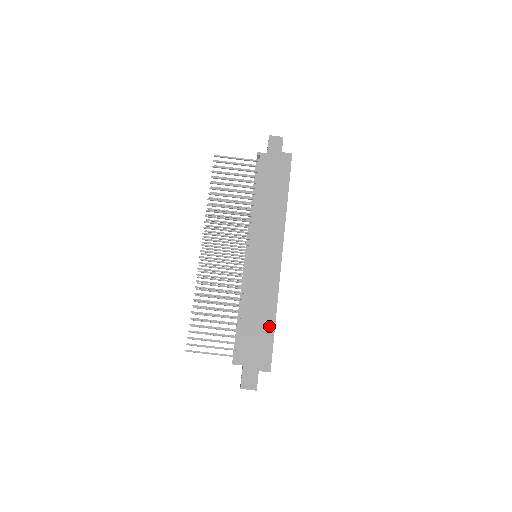
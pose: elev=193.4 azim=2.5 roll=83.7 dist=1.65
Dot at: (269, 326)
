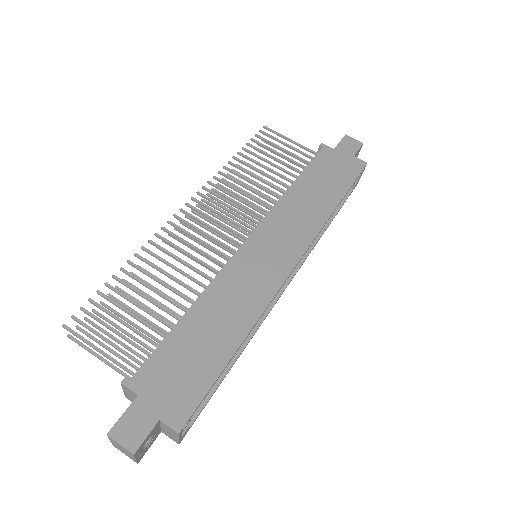
Dot at: (221, 353)
